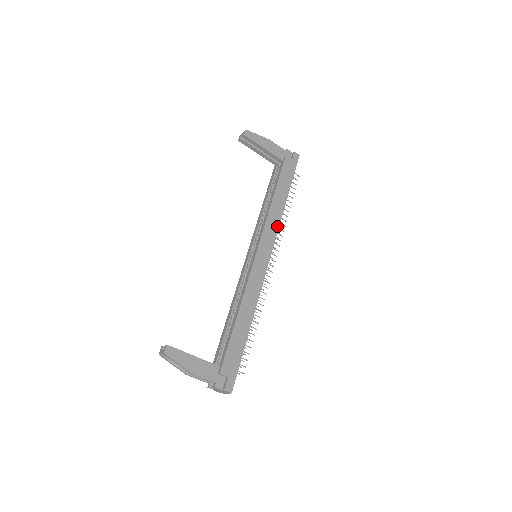
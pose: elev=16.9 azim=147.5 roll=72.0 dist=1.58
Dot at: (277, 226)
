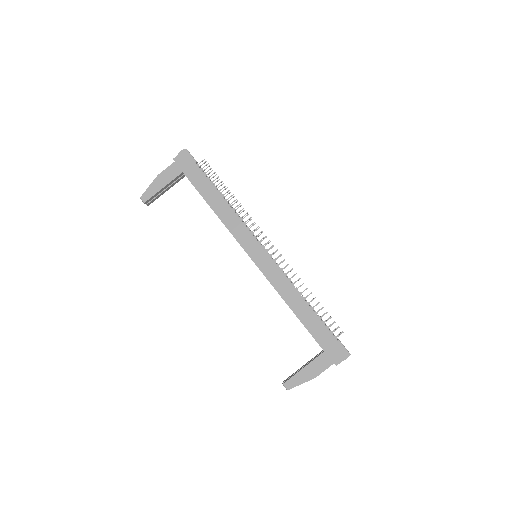
Dot at: (239, 221)
